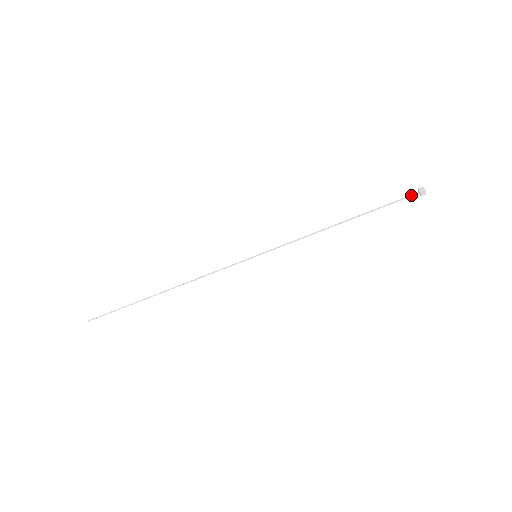
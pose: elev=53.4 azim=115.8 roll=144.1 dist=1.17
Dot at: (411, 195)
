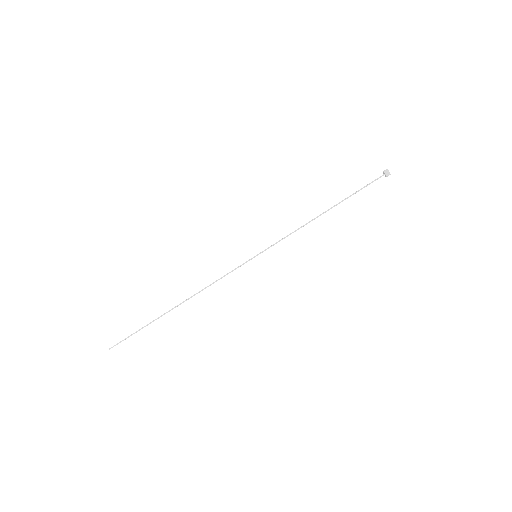
Dot at: occluded
